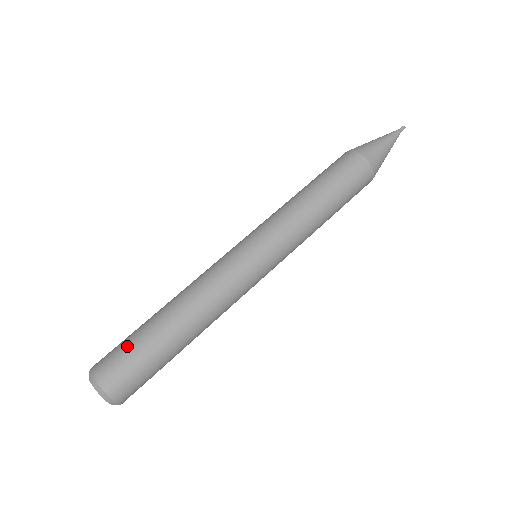
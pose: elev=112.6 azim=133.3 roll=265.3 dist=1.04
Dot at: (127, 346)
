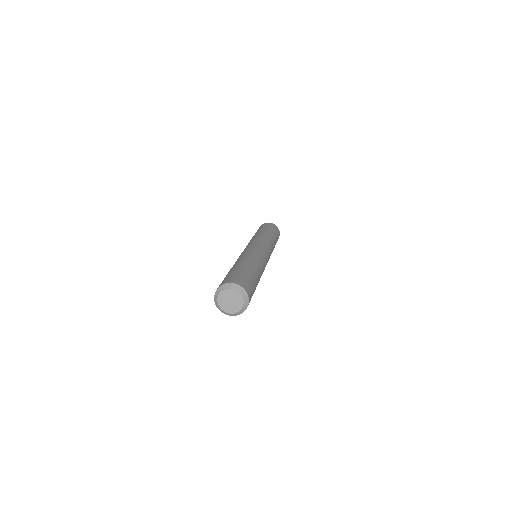
Dot at: (246, 275)
